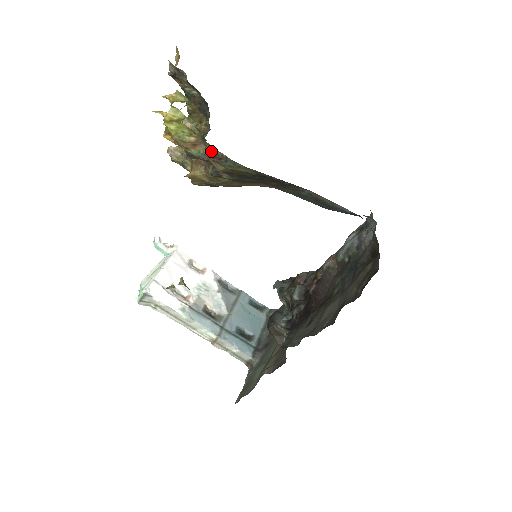
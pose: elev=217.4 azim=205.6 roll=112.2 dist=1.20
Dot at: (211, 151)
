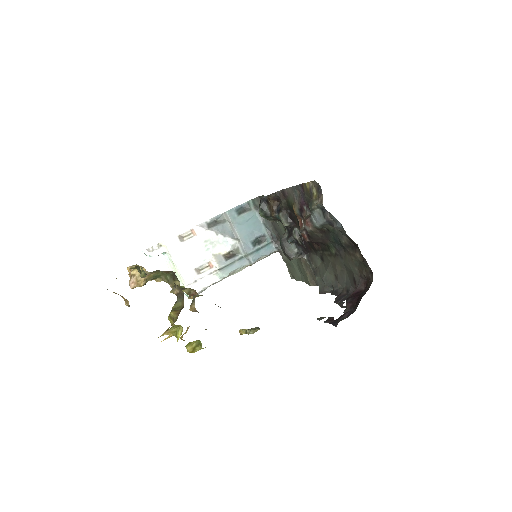
Dot at: occluded
